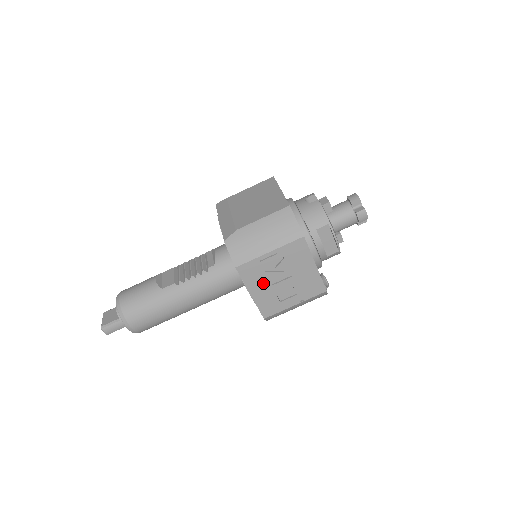
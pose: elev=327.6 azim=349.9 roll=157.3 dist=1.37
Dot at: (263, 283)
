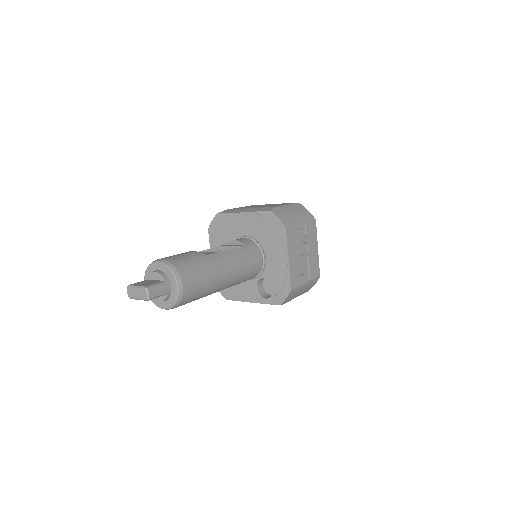
Dot at: (295, 251)
